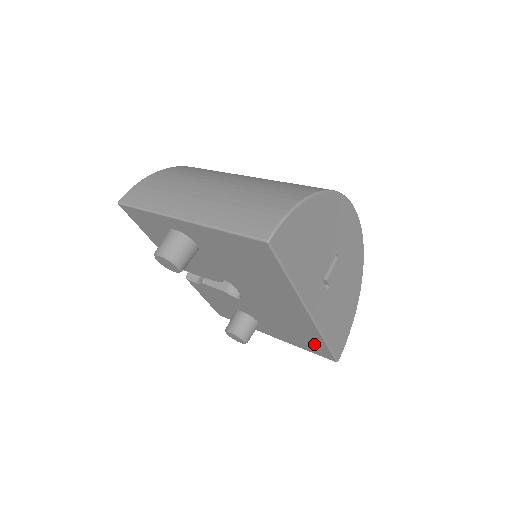
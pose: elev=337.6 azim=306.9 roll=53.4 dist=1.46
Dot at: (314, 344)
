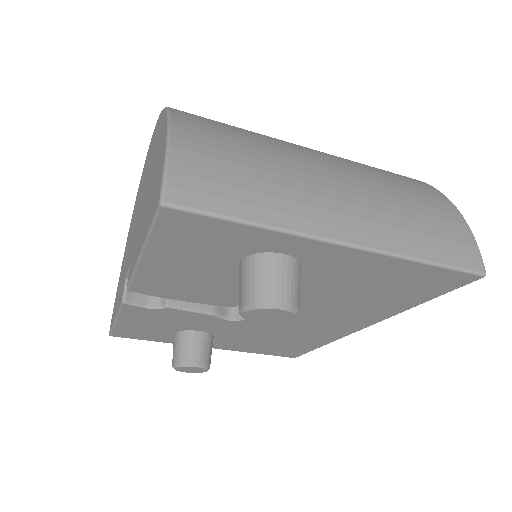
Dot at: (293, 348)
